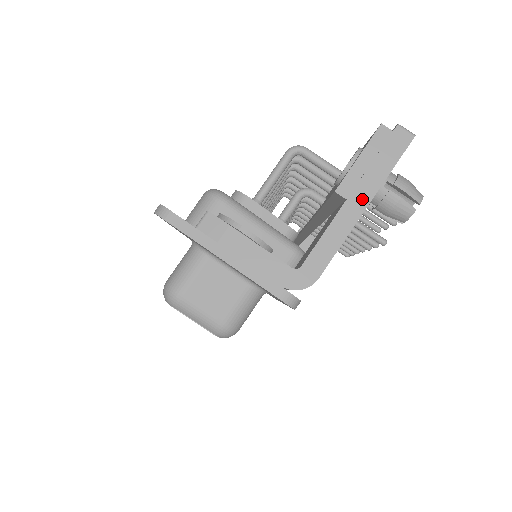
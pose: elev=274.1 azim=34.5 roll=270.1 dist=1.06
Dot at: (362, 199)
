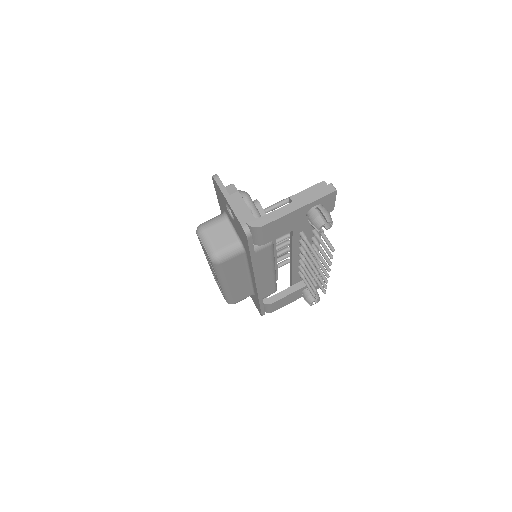
Dot at: (299, 204)
